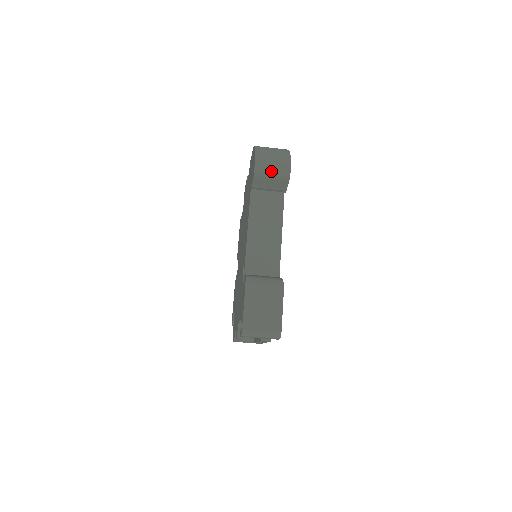
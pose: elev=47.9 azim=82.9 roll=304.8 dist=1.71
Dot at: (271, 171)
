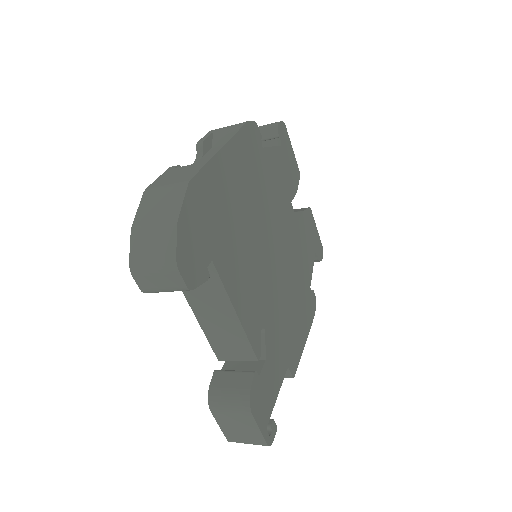
Dot at: (161, 289)
